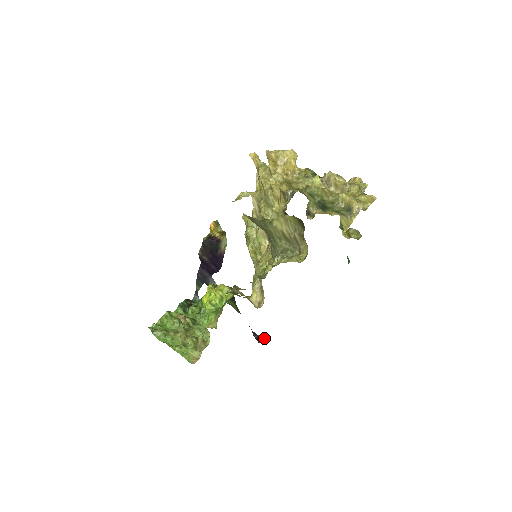
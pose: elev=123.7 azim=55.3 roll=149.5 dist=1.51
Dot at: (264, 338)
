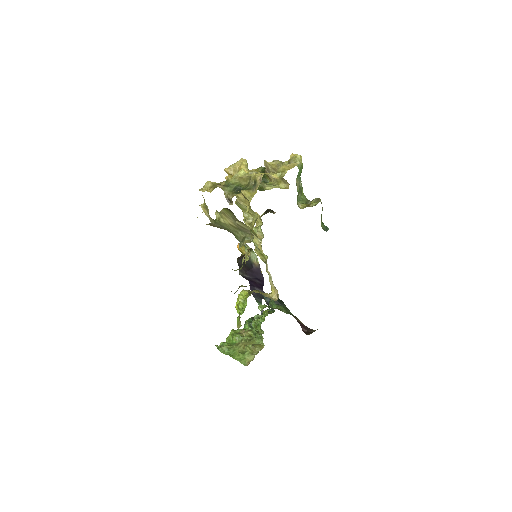
Dot at: (315, 330)
